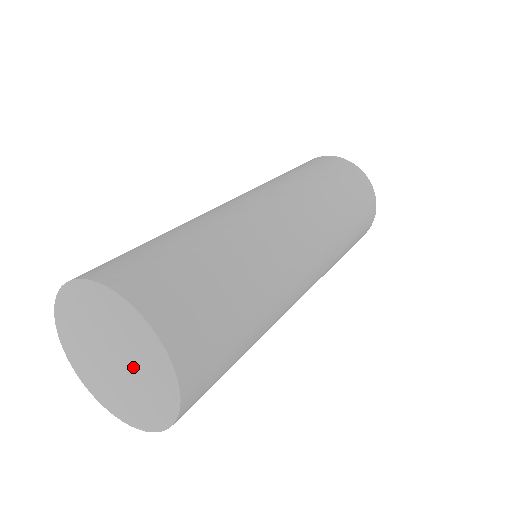
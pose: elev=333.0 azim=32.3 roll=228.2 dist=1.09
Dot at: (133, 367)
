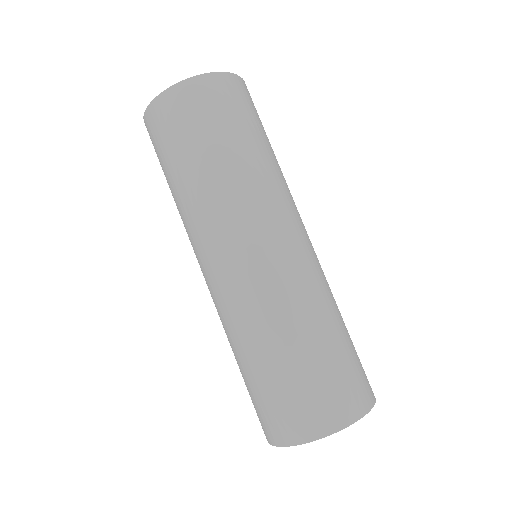
Dot at: occluded
